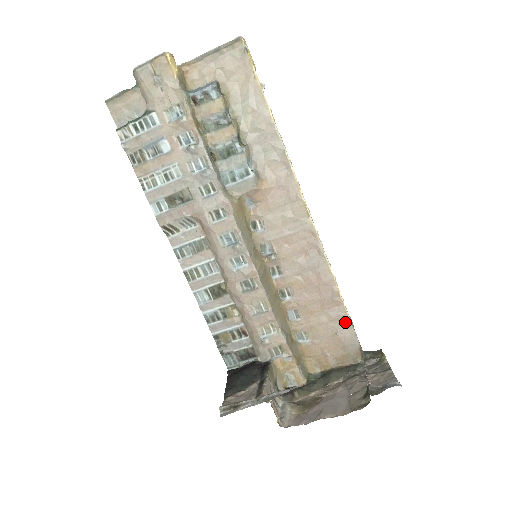
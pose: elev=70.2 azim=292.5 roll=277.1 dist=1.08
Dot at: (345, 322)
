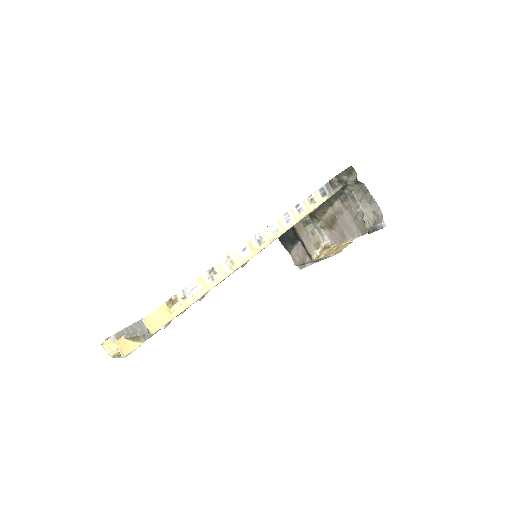
Dot at: occluded
